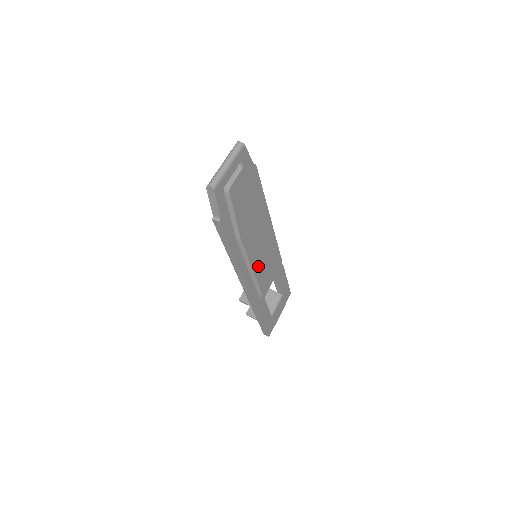
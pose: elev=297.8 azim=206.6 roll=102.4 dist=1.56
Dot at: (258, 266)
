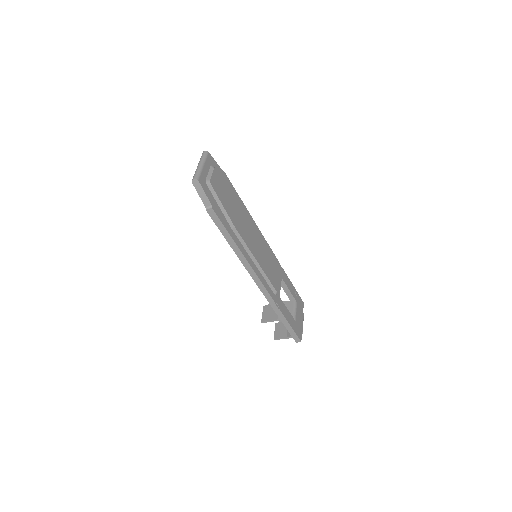
Dot at: (261, 260)
